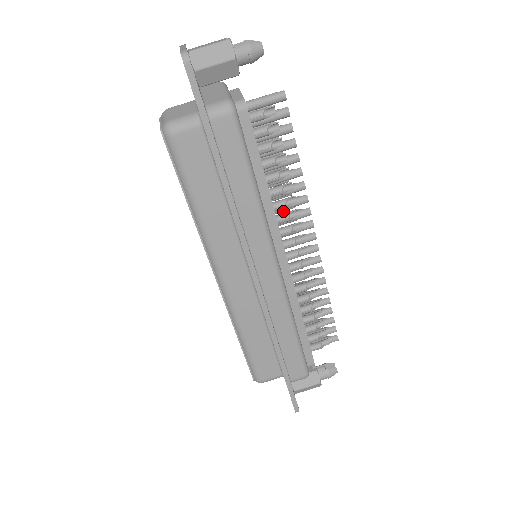
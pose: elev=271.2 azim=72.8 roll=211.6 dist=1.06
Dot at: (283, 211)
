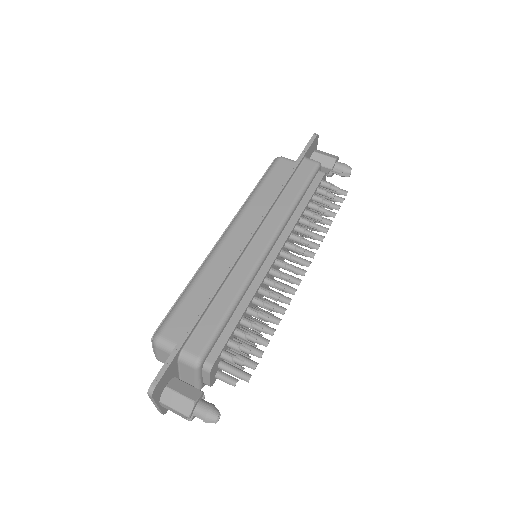
Dot at: occluded
